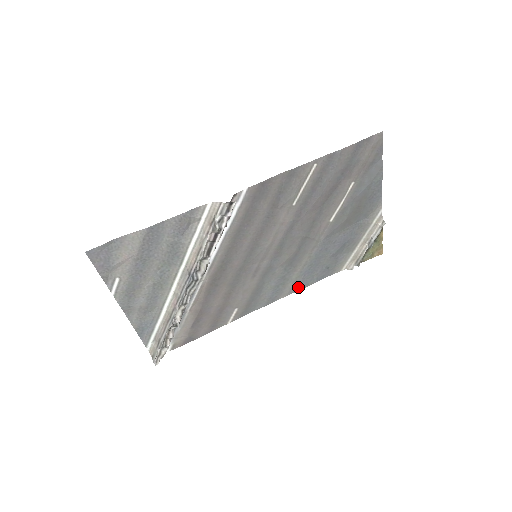
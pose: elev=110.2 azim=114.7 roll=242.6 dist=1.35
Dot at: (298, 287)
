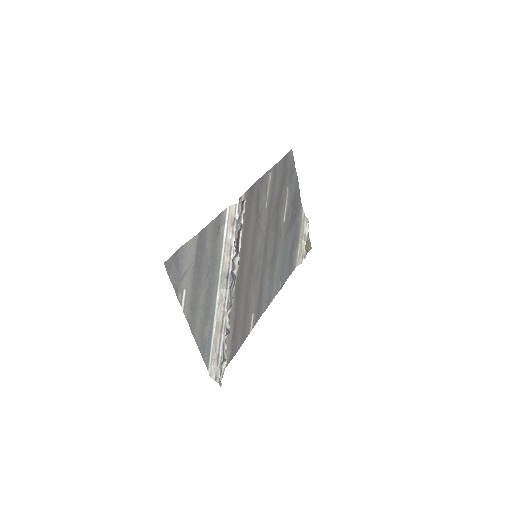
Dot at: (279, 286)
